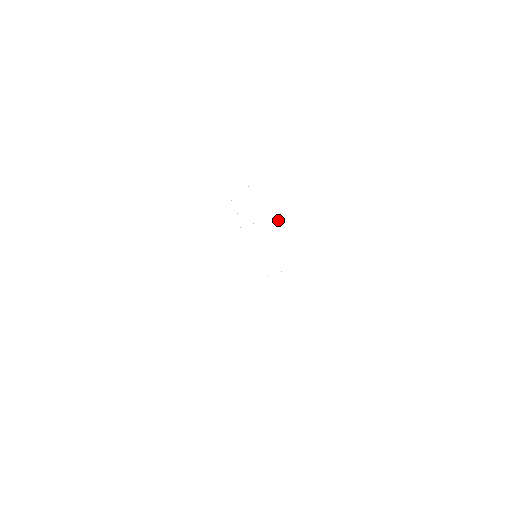
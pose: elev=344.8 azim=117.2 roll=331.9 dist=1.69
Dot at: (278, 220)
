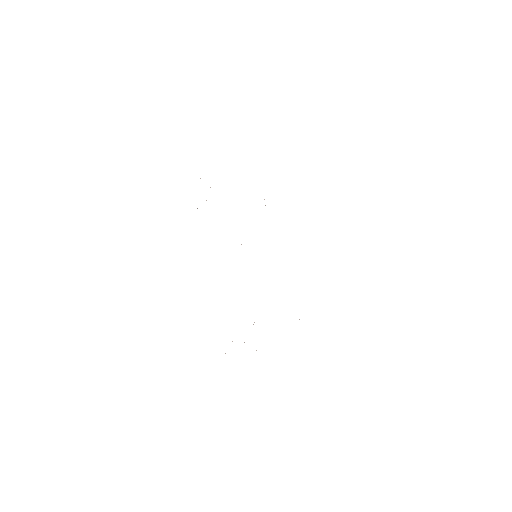
Dot at: occluded
